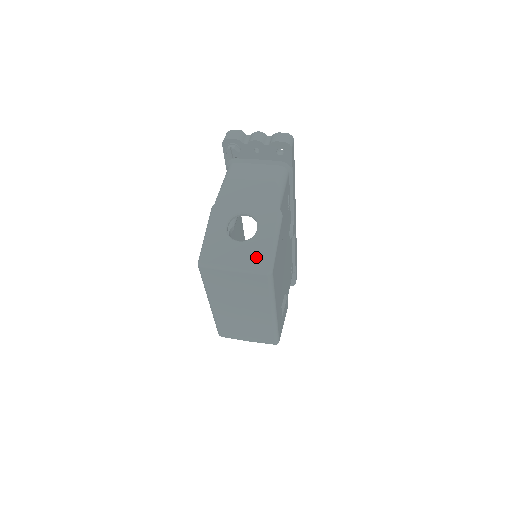
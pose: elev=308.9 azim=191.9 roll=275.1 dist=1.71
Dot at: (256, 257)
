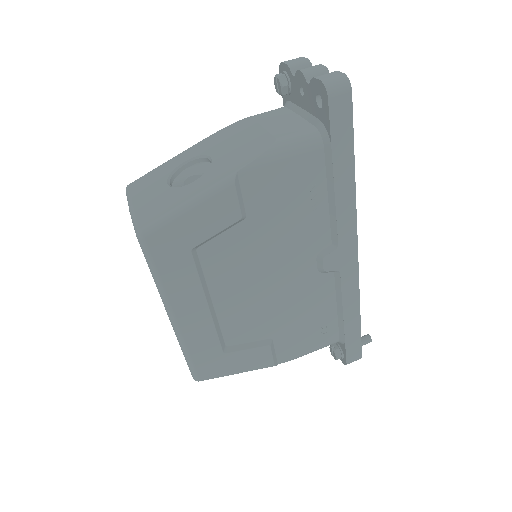
Dot at: (153, 209)
